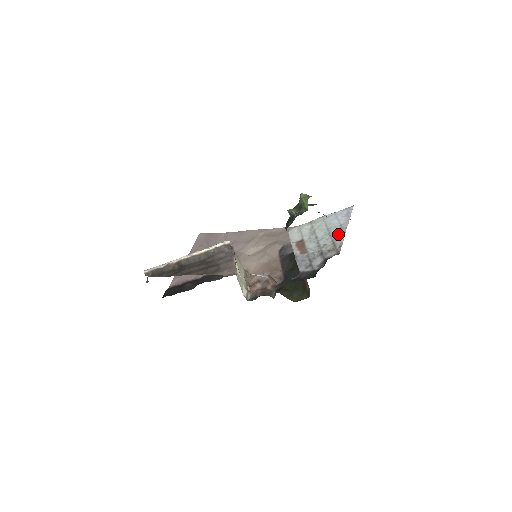
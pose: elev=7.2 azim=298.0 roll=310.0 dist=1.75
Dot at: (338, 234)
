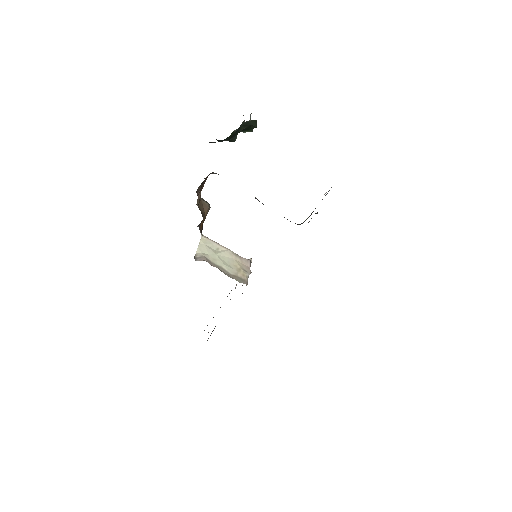
Dot at: occluded
